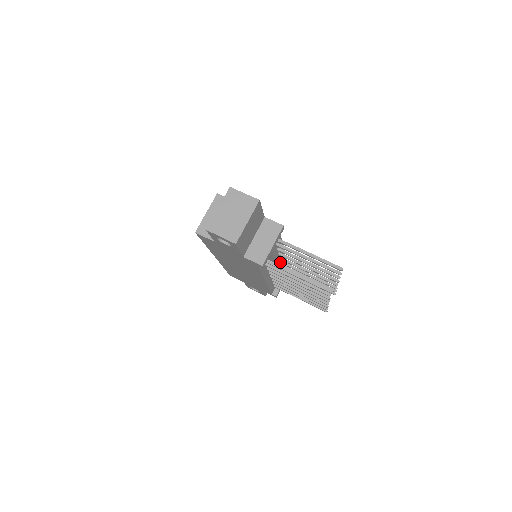
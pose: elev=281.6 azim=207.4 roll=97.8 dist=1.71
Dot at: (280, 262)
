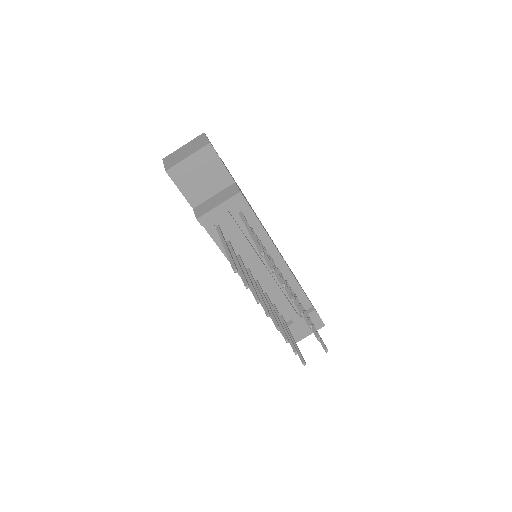
Dot at: (263, 263)
